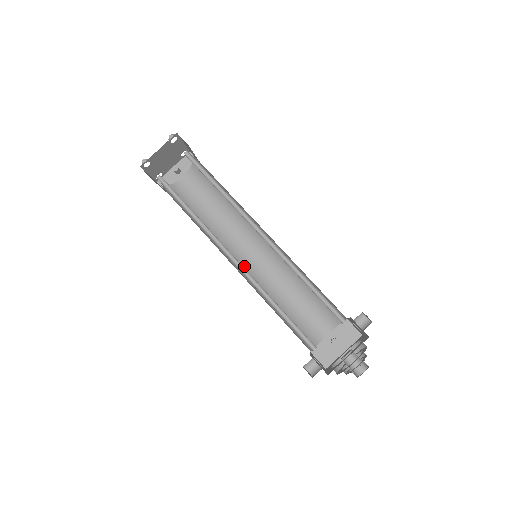
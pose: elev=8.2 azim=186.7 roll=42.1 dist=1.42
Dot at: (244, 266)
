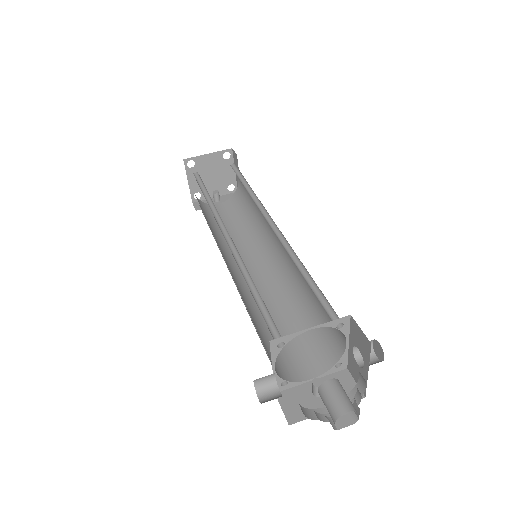
Dot at: (238, 275)
